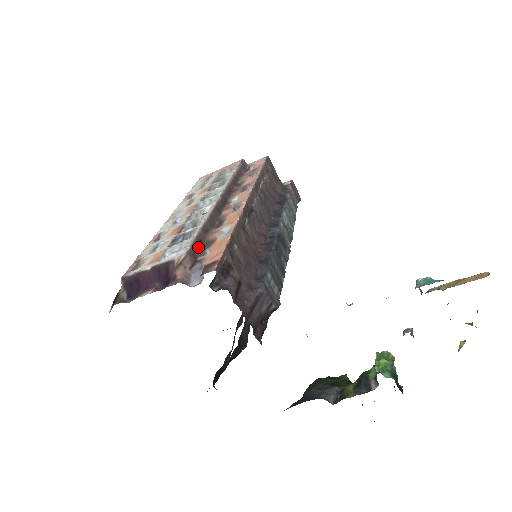
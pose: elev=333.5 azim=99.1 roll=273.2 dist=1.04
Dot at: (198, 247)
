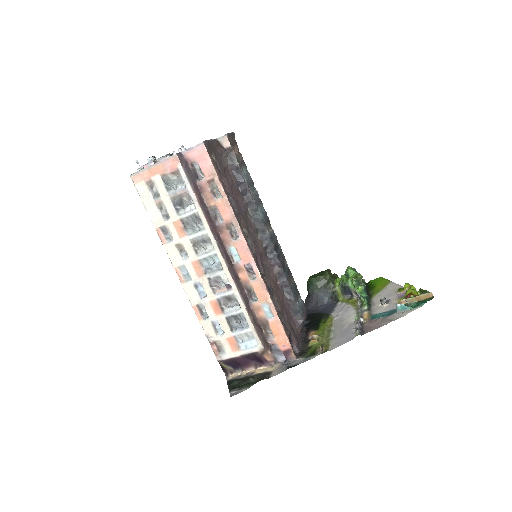
Dot at: (261, 333)
